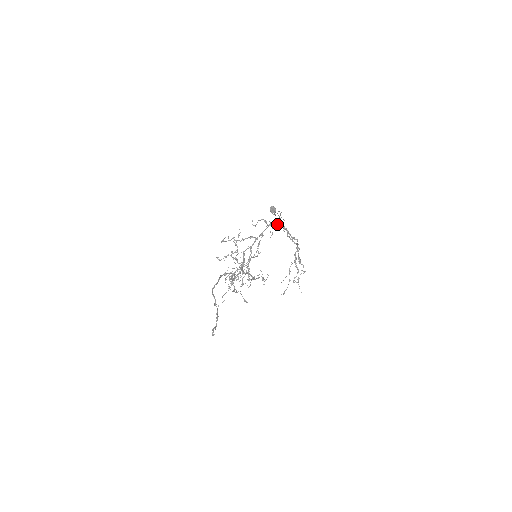
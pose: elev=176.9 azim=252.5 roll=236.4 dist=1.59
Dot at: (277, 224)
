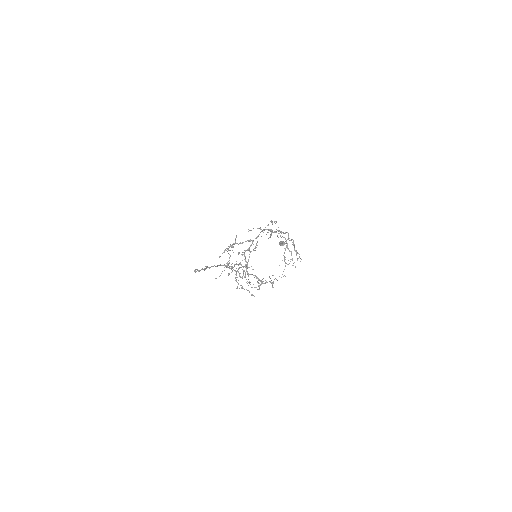
Dot at: (272, 230)
